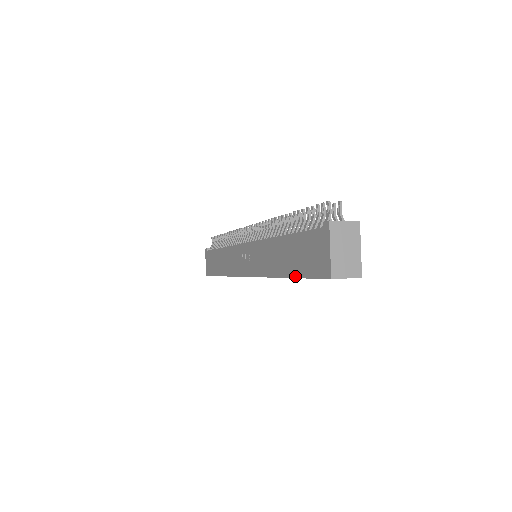
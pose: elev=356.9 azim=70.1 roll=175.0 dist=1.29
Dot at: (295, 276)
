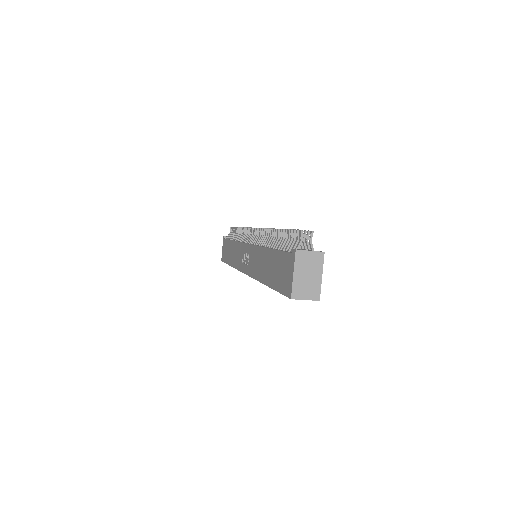
Dot at: (272, 287)
